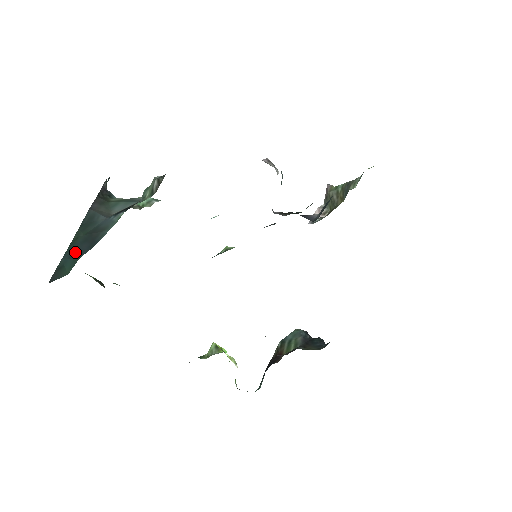
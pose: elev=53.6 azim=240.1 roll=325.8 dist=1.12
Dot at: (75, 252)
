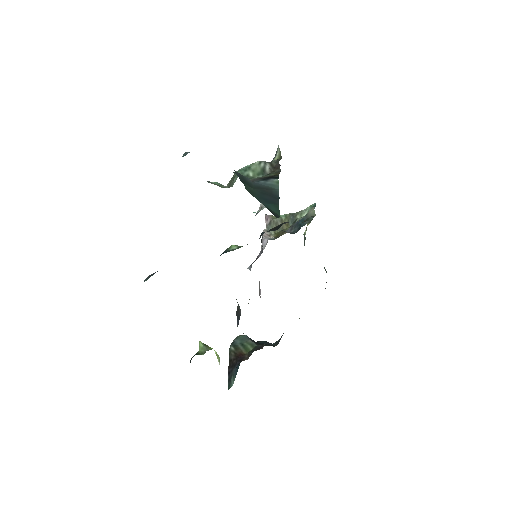
Dot at: (267, 200)
